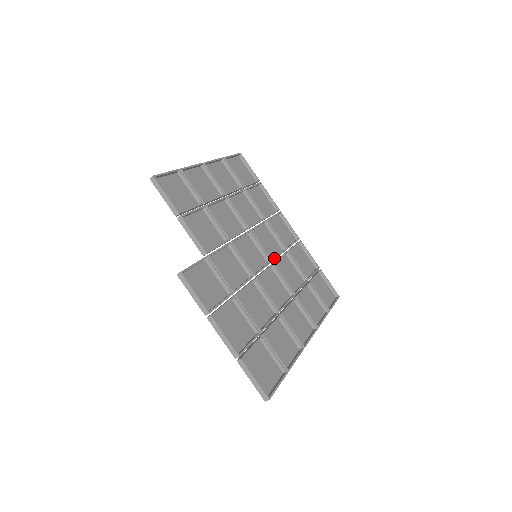
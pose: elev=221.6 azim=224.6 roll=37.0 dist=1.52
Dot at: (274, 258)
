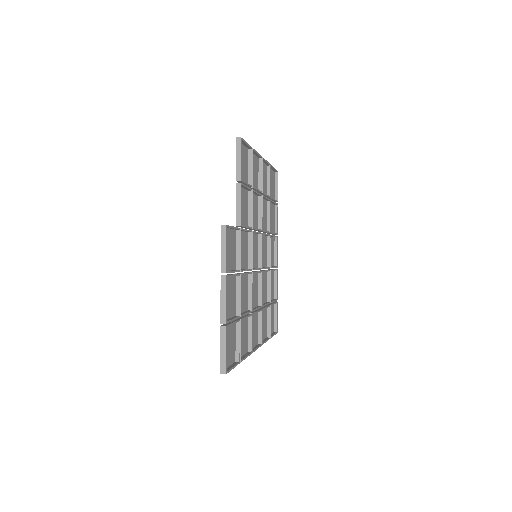
Dot at: occluded
